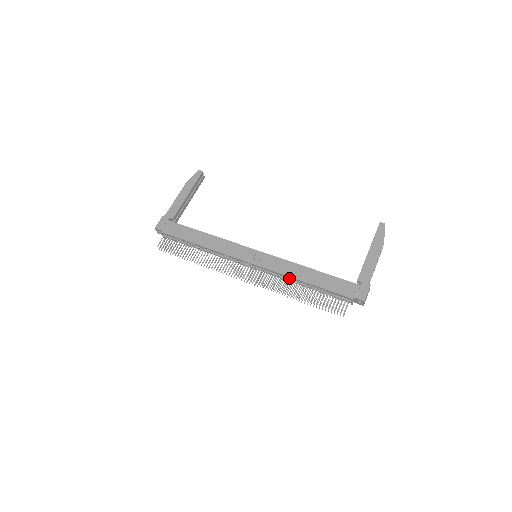
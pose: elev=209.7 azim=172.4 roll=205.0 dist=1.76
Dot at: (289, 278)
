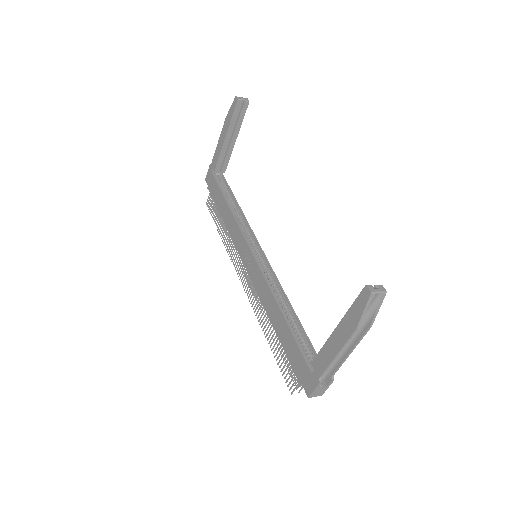
Dot at: occluded
